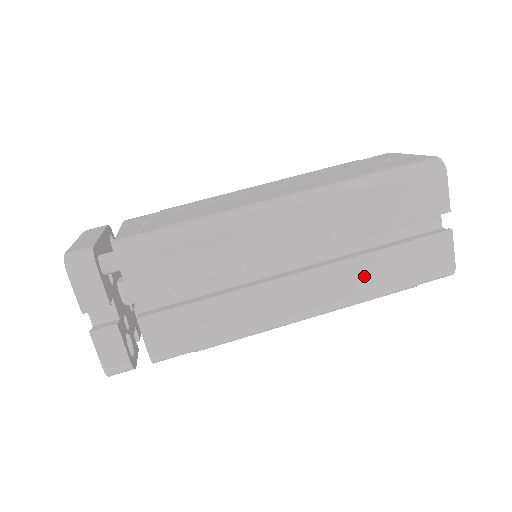
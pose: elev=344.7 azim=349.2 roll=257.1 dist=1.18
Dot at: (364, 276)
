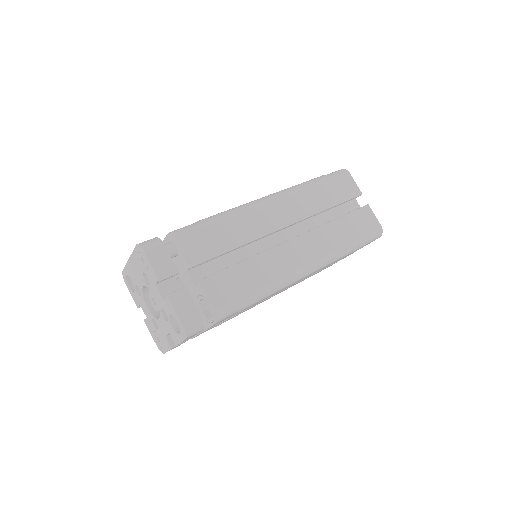
Dot at: (333, 236)
